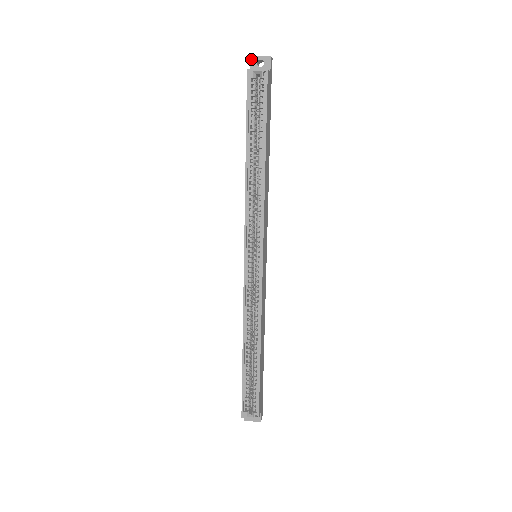
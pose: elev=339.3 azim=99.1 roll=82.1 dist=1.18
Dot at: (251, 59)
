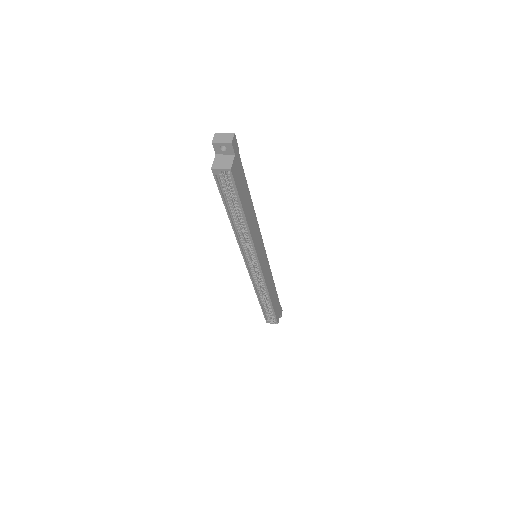
Dot at: (213, 145)
